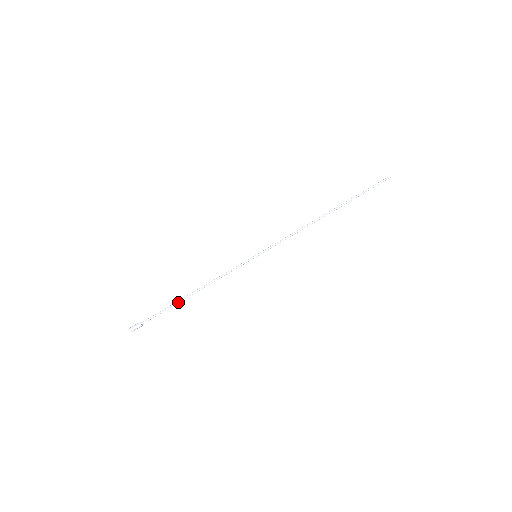
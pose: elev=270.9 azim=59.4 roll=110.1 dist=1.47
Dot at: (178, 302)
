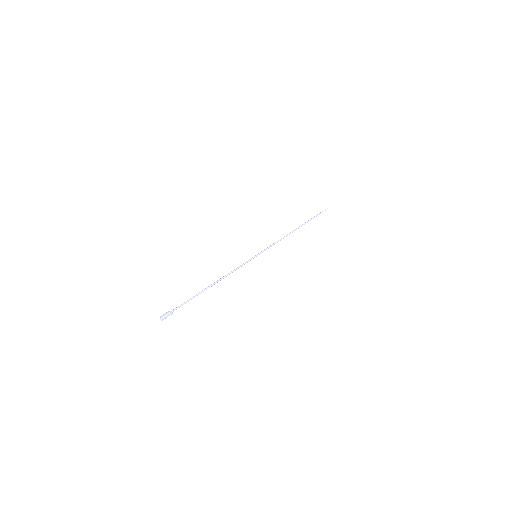
Dot at: (201, 292)
